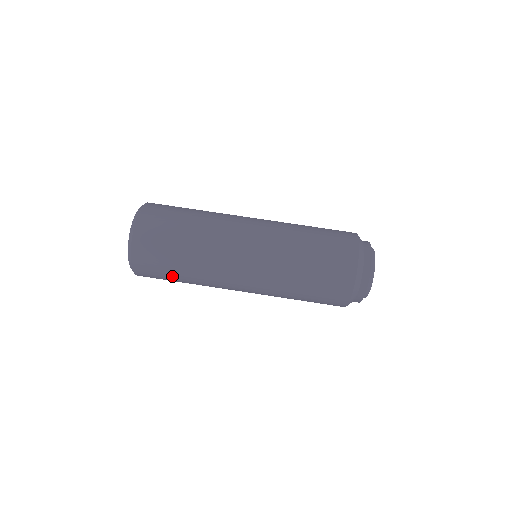
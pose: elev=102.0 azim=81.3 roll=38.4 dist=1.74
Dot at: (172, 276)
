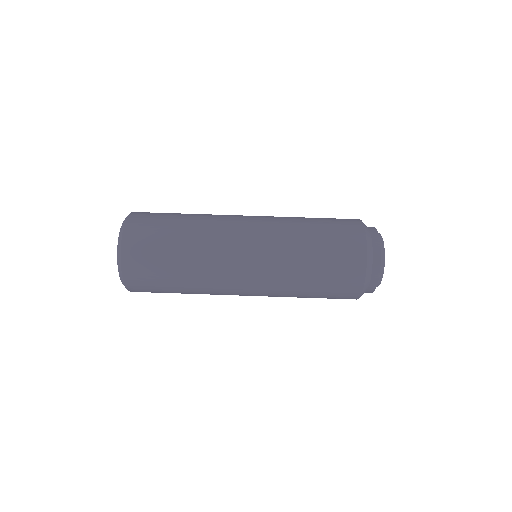
Dot at: occluded
